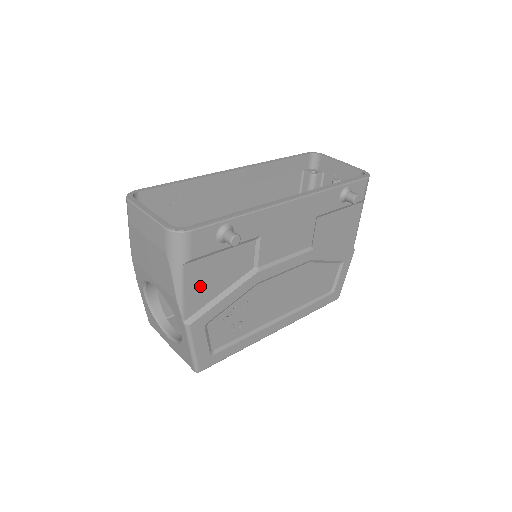
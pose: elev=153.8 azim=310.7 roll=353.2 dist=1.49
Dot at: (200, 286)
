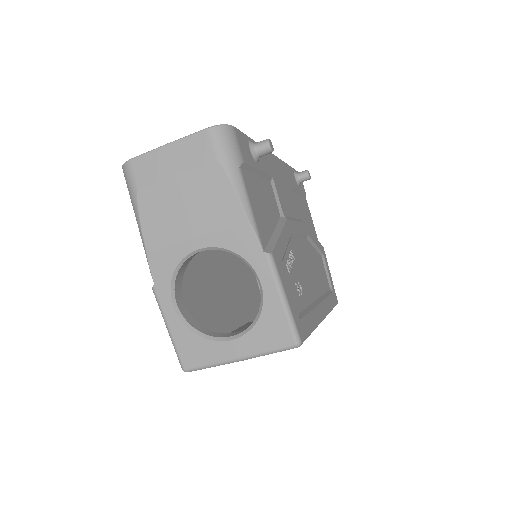
Dot at: (258, 209)
